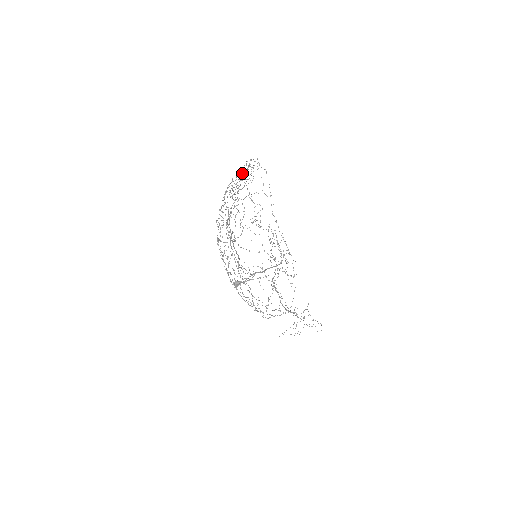
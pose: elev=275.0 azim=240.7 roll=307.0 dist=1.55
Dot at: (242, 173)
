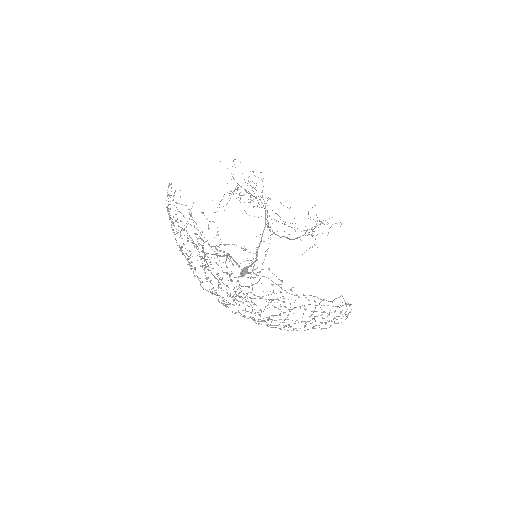
Dot at: (202, 248)
